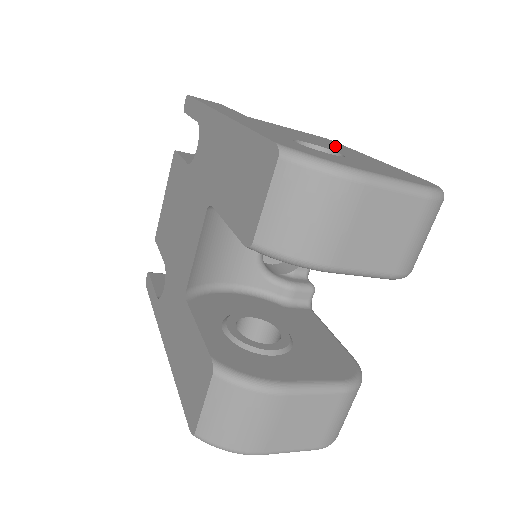
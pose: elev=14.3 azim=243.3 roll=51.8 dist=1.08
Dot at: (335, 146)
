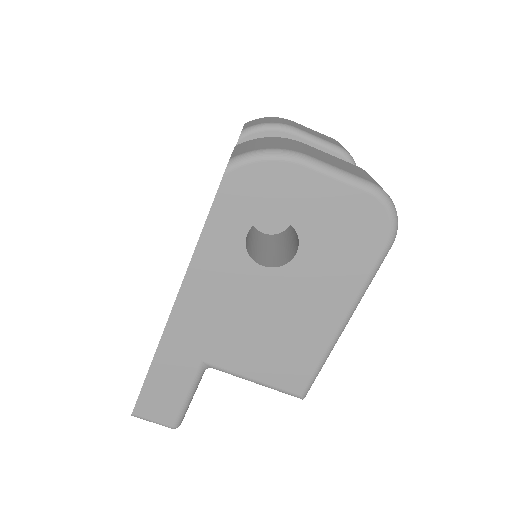
Dot at: occluded
